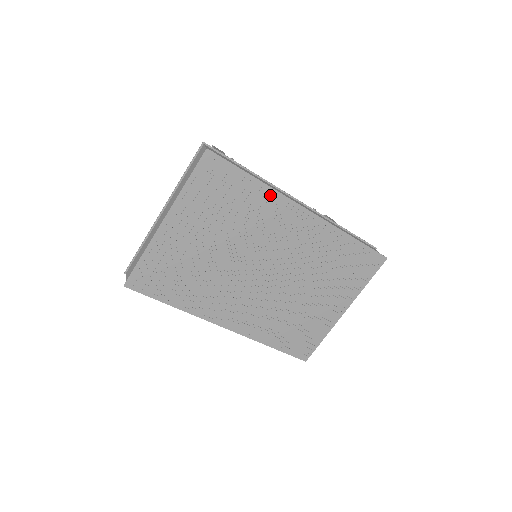
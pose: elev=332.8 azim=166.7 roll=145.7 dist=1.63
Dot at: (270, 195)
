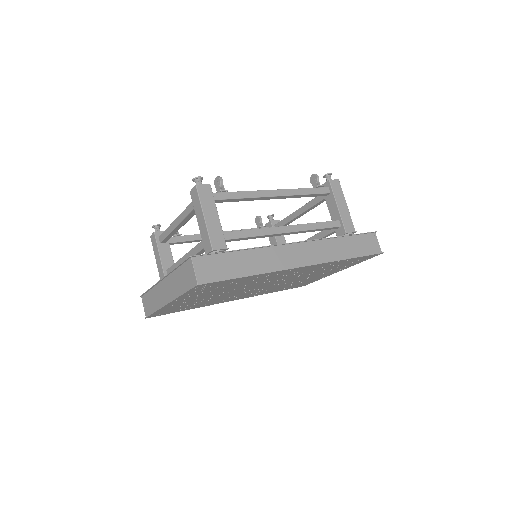
Dot at: (266, 274)
